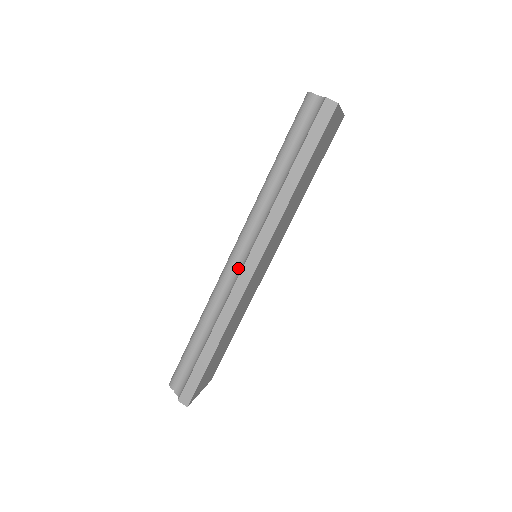
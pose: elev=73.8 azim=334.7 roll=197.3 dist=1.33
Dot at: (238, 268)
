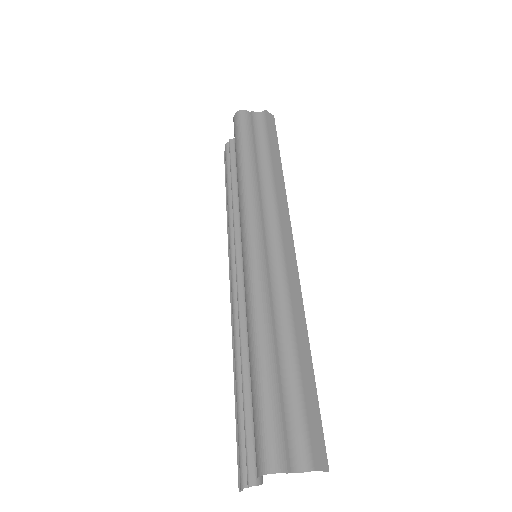
Dot at: (273, 250)
